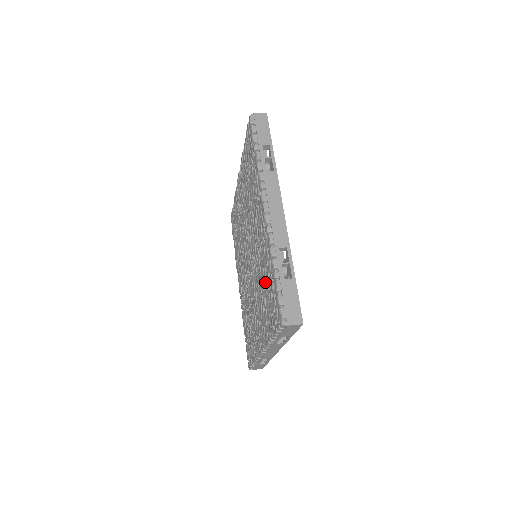
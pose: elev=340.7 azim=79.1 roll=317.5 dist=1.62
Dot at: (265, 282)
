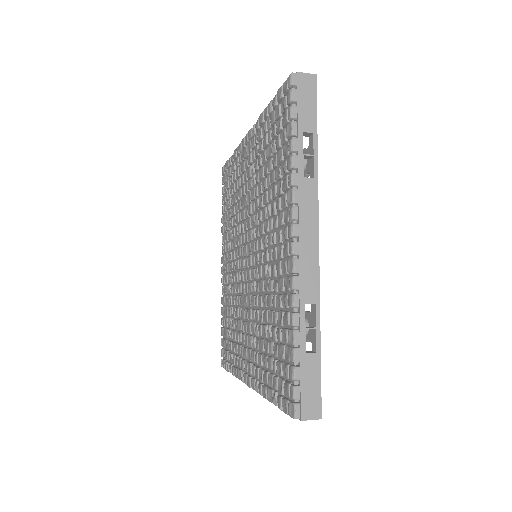
Dot at: (265, 153)
